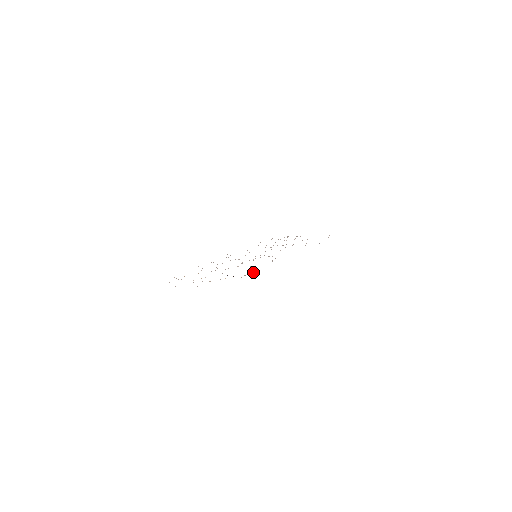
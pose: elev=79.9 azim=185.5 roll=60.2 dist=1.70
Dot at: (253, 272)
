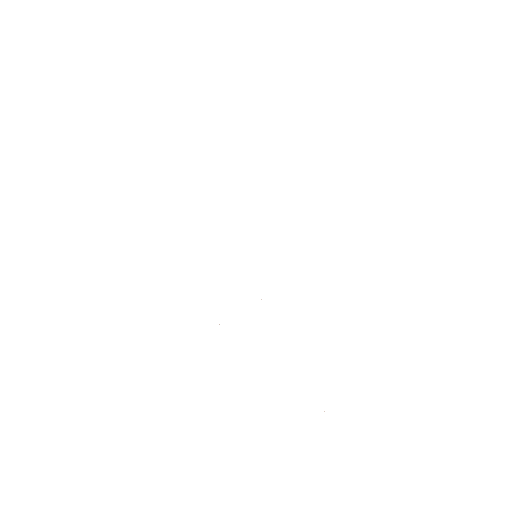
Dot at: occluded
